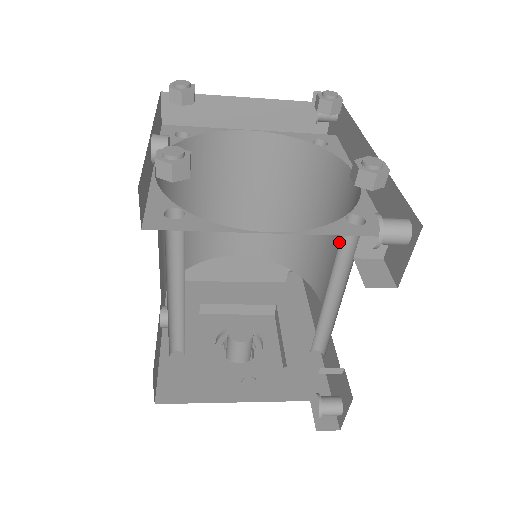
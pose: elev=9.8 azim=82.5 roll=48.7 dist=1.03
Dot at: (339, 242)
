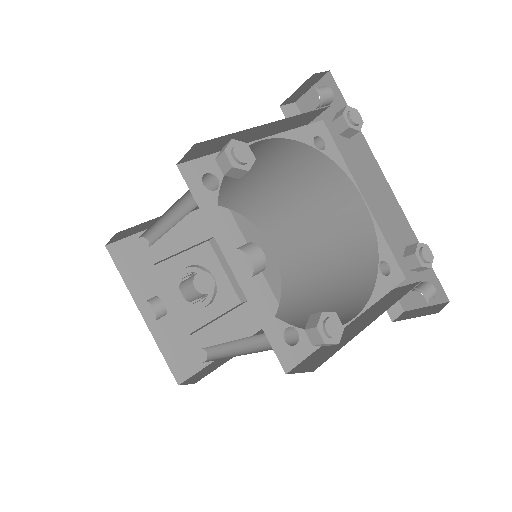
Dot at: (316, 224)
